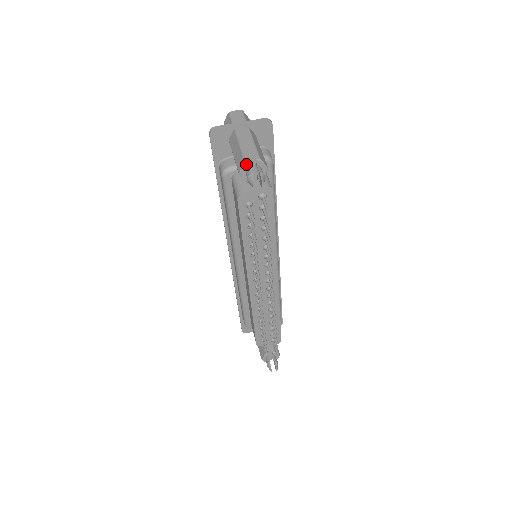
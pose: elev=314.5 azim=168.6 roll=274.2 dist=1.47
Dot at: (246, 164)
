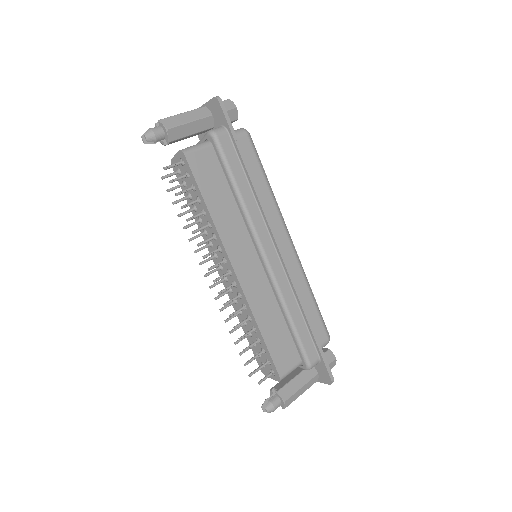
Dot at: (155, 126)
